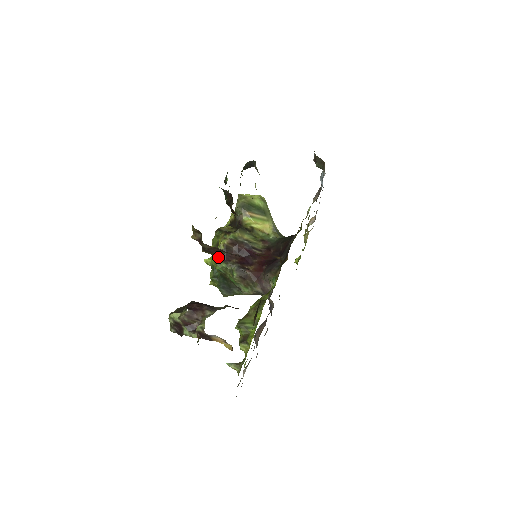
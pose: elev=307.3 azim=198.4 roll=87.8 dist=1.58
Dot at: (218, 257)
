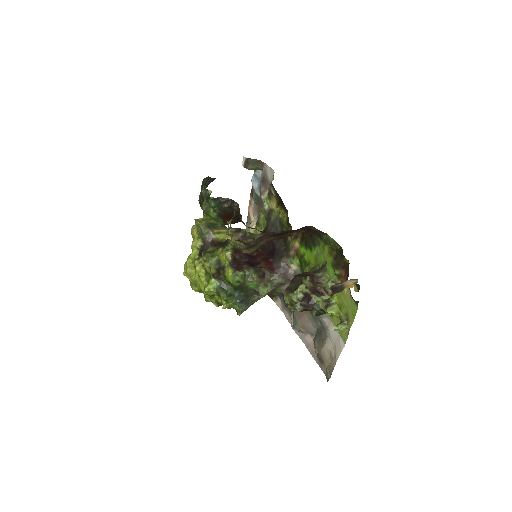
Dot at: (232, 269)
